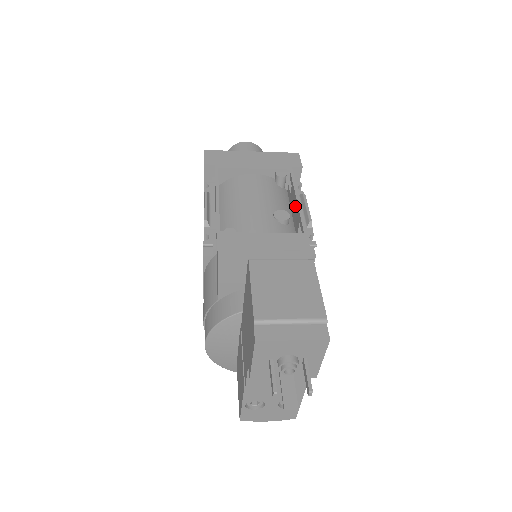
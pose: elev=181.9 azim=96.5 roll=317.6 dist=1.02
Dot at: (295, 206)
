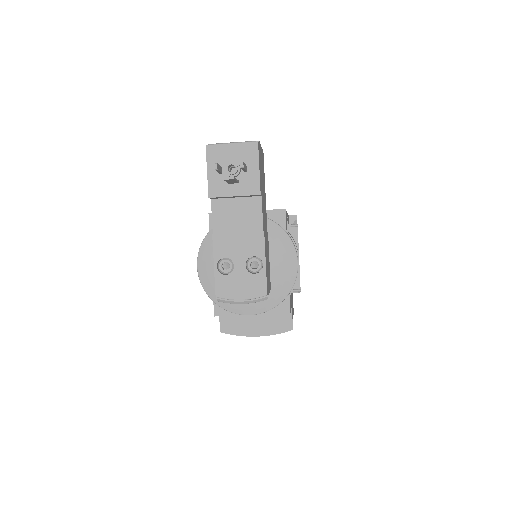
Dot at: occluded
